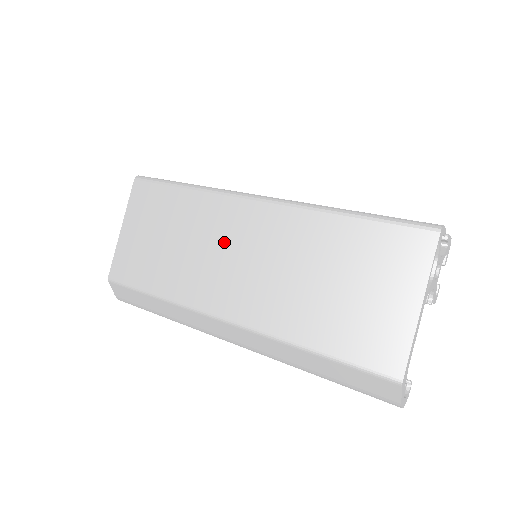
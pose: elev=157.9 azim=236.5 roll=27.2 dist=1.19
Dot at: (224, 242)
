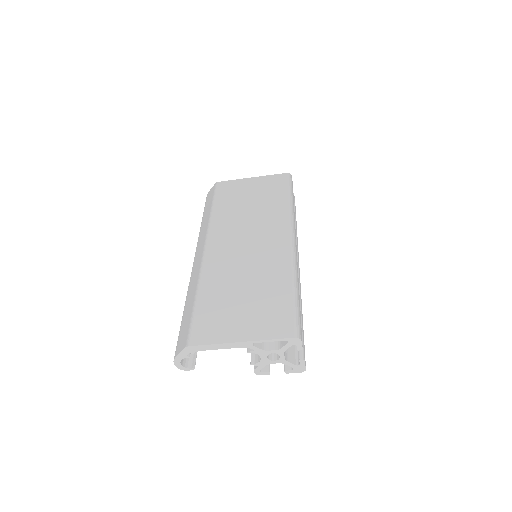
Dot at: (257, 231)
